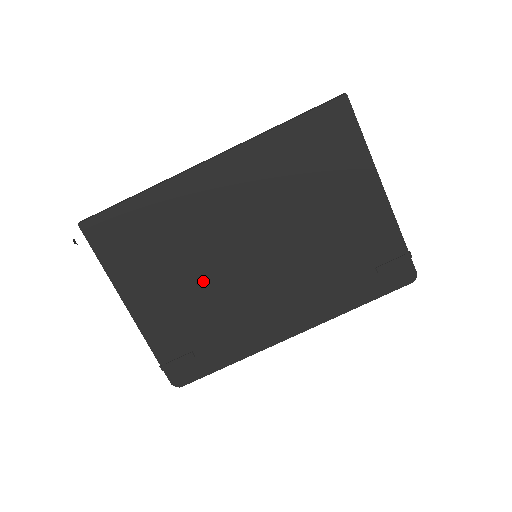
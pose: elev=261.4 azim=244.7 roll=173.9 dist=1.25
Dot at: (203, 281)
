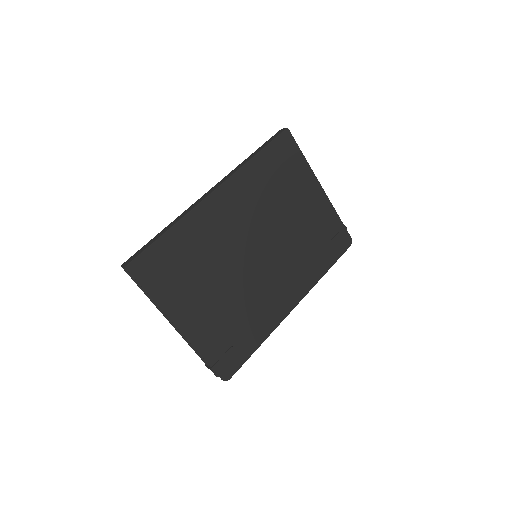
Dot at: (228, 285)
